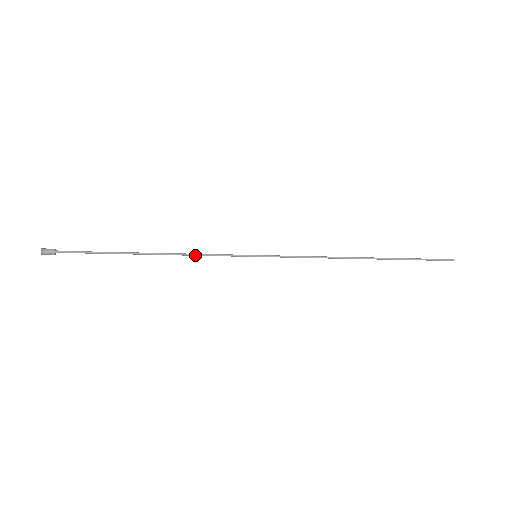
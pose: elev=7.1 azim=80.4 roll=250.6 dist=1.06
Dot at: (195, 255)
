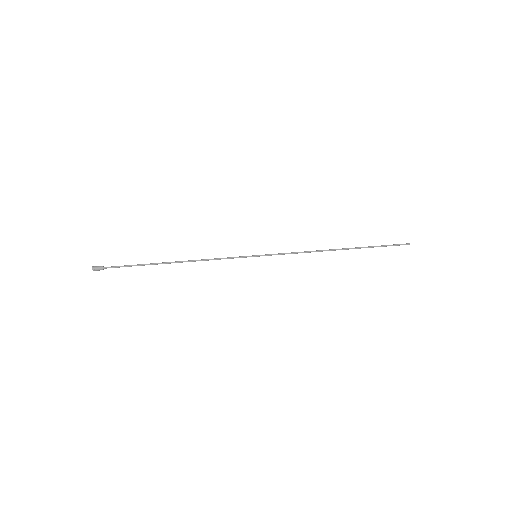
Dot at: occluded
